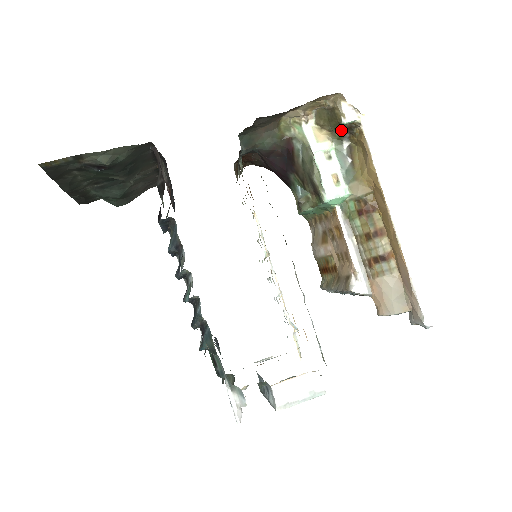
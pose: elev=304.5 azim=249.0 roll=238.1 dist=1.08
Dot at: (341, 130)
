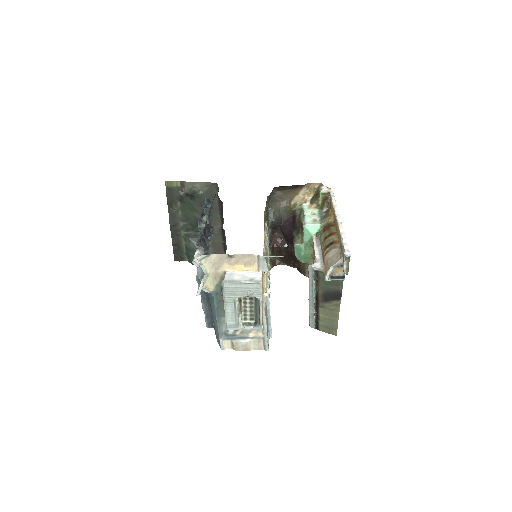
Dot at: (322, 202)
